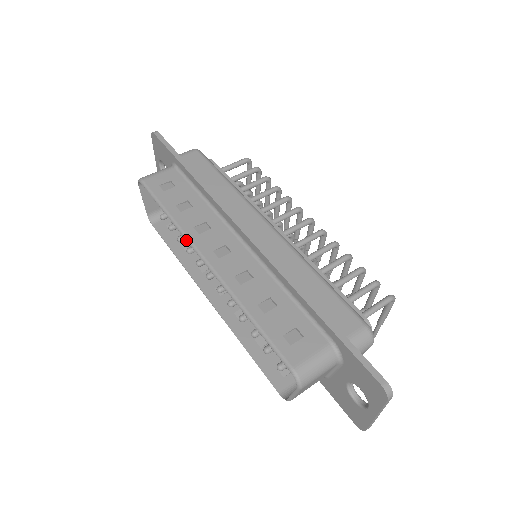
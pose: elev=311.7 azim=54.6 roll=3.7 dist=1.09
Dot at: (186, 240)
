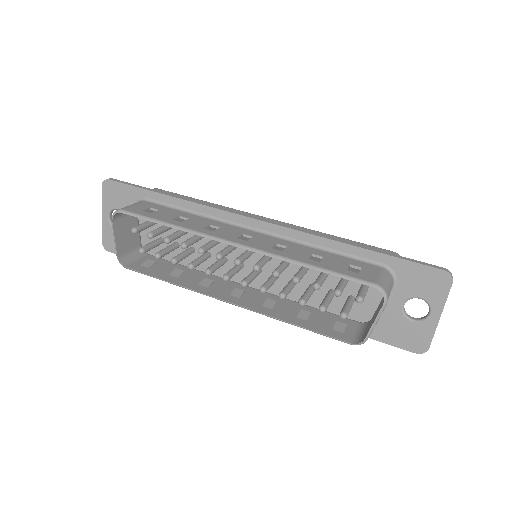
Dot at: (204, 237)
